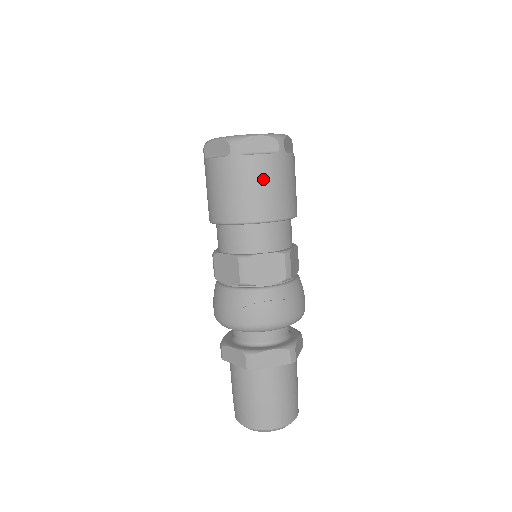
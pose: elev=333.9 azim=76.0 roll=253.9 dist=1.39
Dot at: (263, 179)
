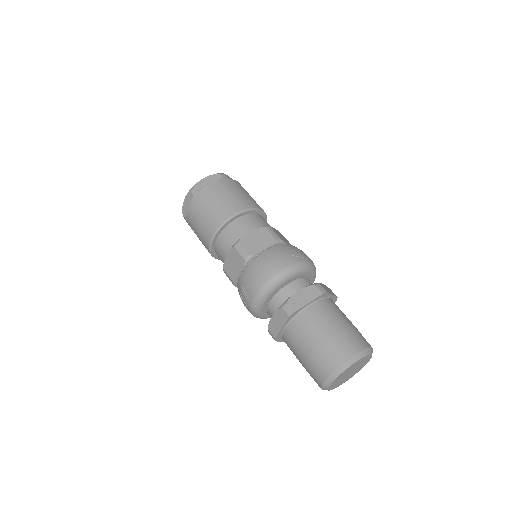
Dot at: (247, 192)
